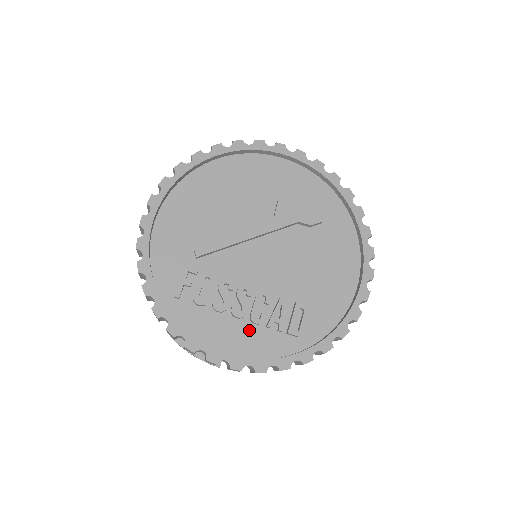
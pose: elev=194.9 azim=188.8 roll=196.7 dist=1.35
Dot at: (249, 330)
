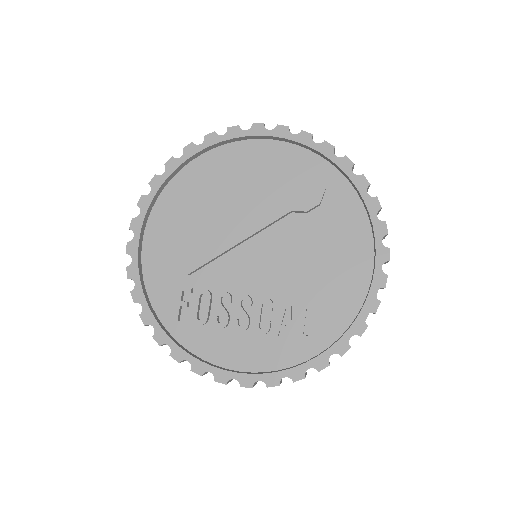
Dot at: (256, 341)
